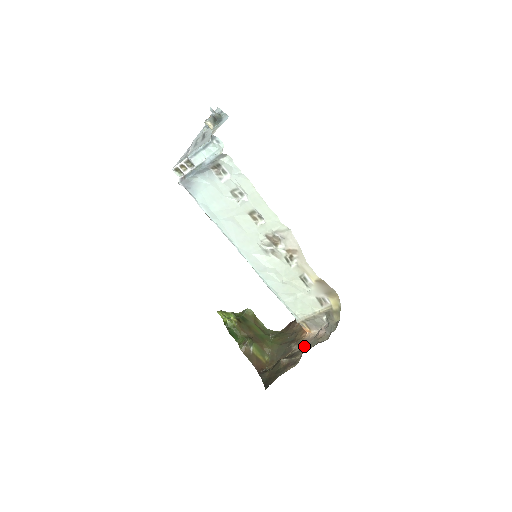
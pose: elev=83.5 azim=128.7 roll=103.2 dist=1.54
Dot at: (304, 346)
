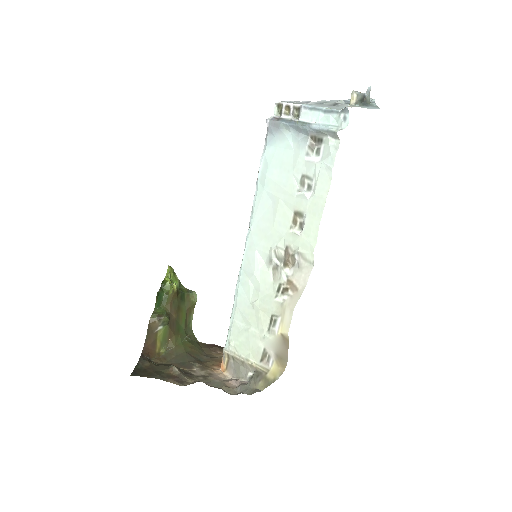
Dot at: (206, 377)
